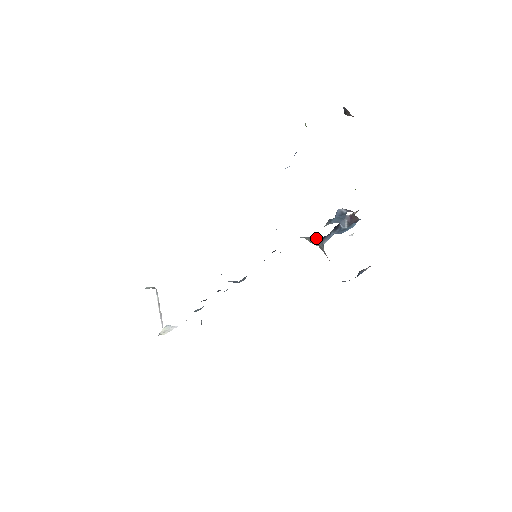
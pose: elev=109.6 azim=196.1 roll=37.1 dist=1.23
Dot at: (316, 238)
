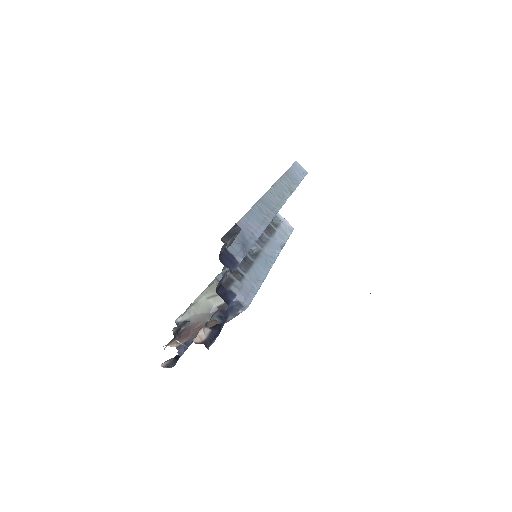
Dot at: (222, 309)
